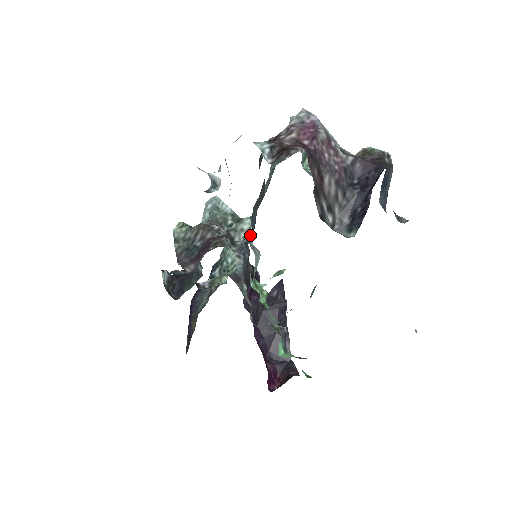
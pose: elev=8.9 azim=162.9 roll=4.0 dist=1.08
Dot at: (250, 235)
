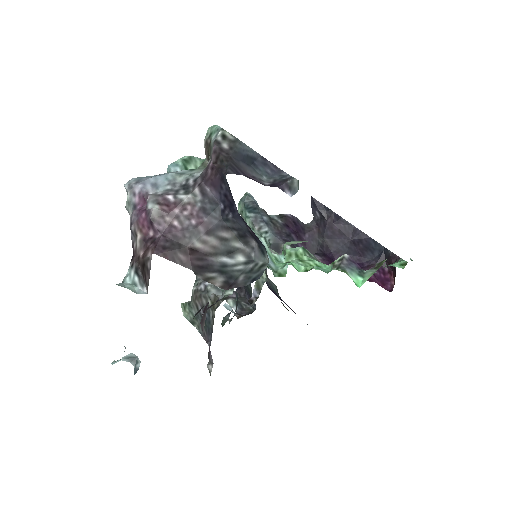
Dot at: occluded
